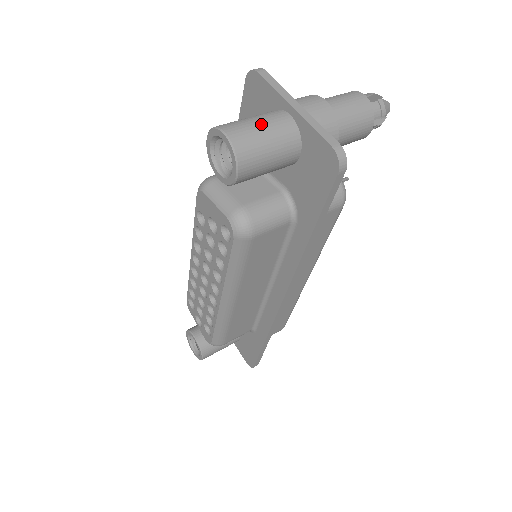
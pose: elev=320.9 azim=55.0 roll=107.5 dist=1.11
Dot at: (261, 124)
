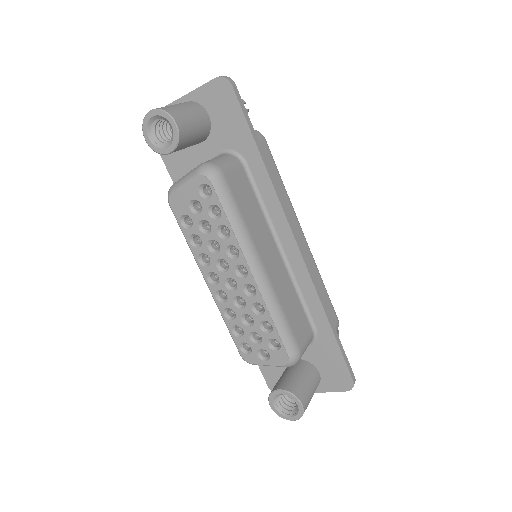
Dot at: occluded
